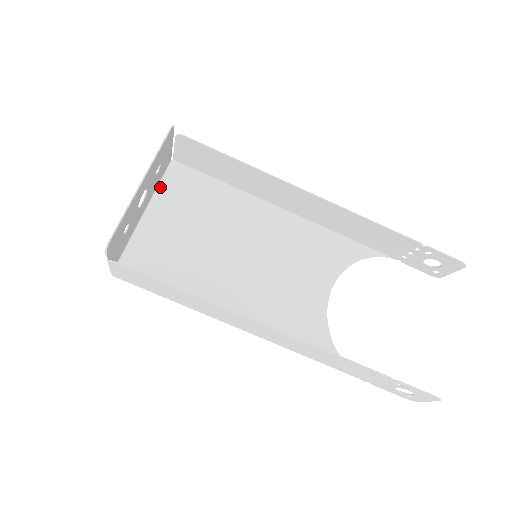
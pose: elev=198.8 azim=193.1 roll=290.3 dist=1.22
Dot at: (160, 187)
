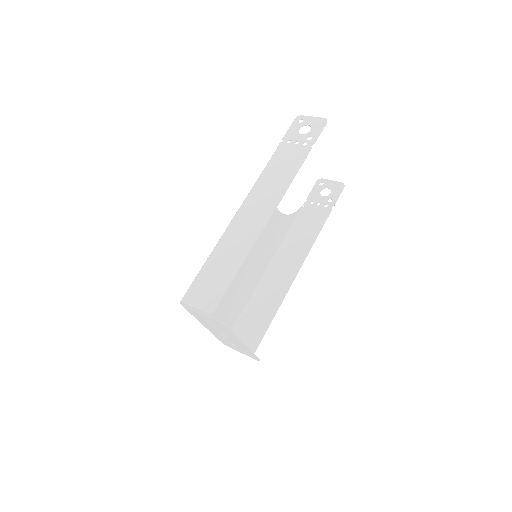
Dot at: occluded
